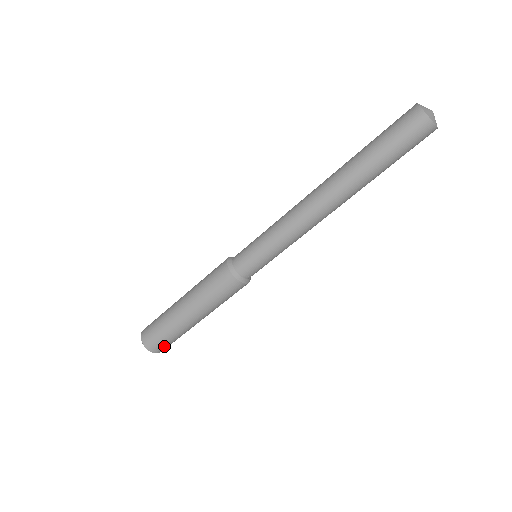
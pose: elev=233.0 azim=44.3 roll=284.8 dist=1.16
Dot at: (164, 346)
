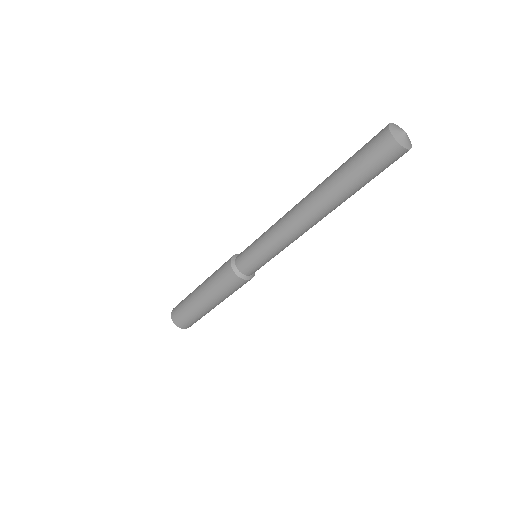
Dot at: occluded
